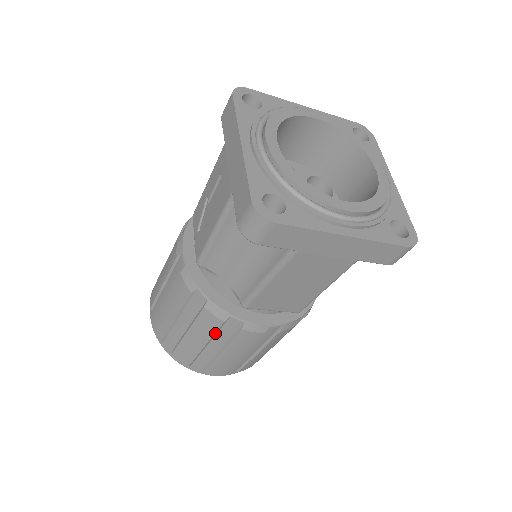
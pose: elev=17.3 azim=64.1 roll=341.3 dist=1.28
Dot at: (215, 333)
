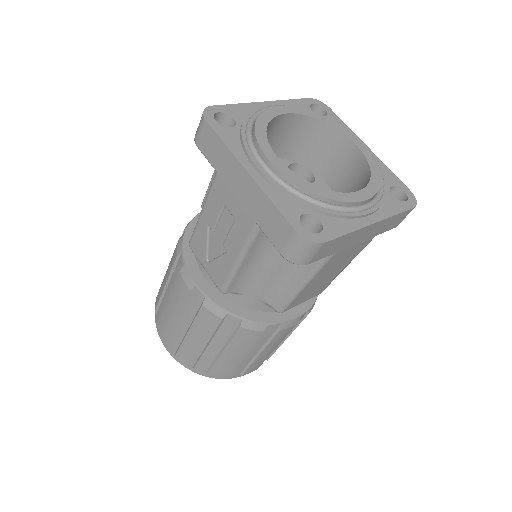
Dot at: (253, 343)
